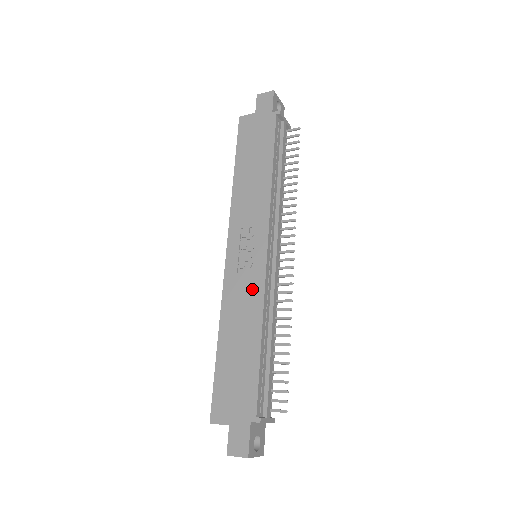
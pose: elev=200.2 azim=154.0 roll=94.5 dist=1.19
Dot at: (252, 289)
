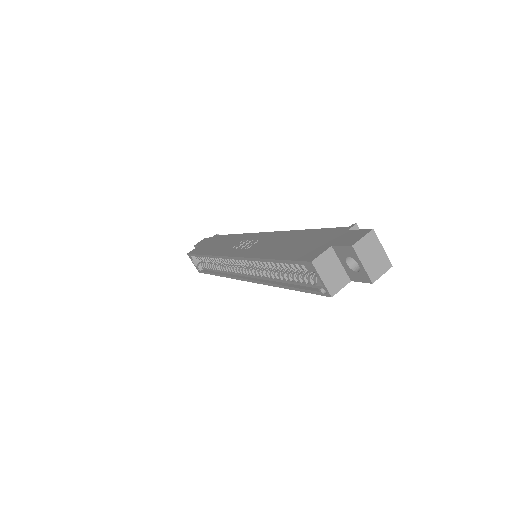
Dot at: (269, 238)
